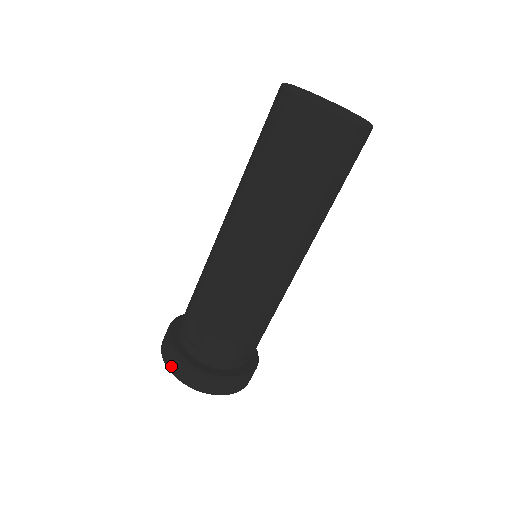
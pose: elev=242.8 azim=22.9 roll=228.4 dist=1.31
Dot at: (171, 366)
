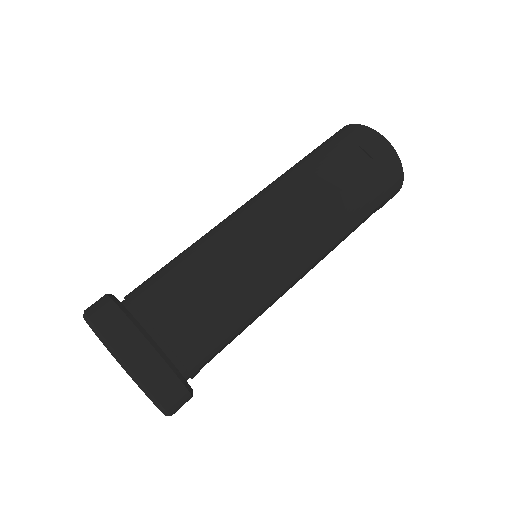
Dot at: (122, 343)
